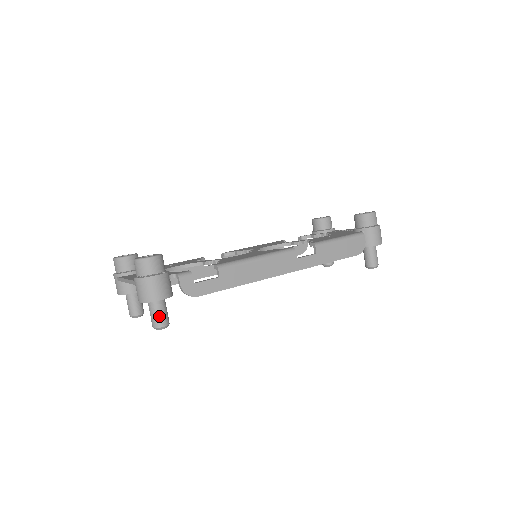
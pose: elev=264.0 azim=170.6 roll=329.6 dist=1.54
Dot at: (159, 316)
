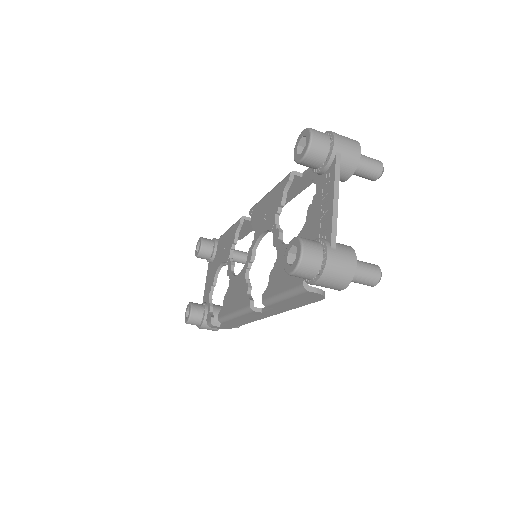
Dot at: occluded
